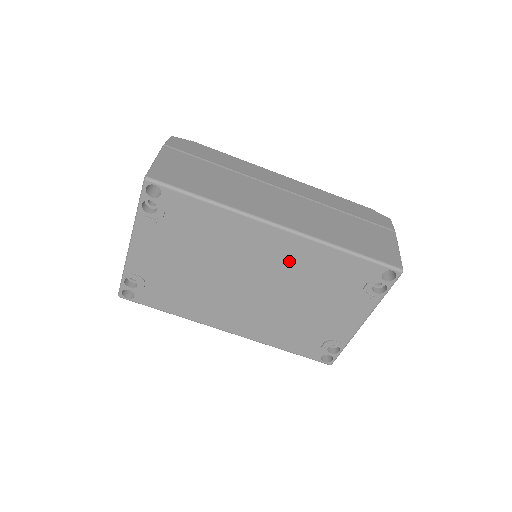
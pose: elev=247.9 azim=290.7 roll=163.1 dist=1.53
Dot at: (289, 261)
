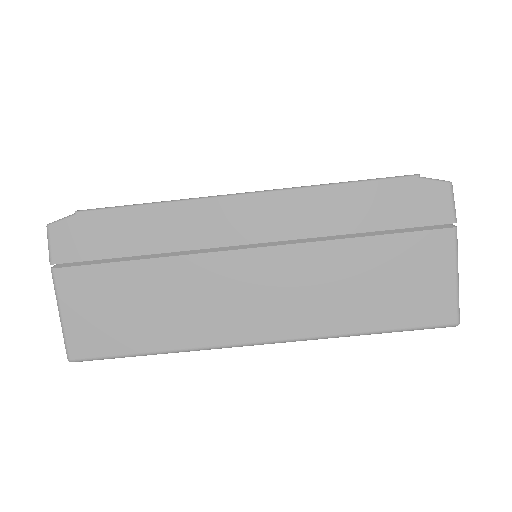
Dot at: occluded
